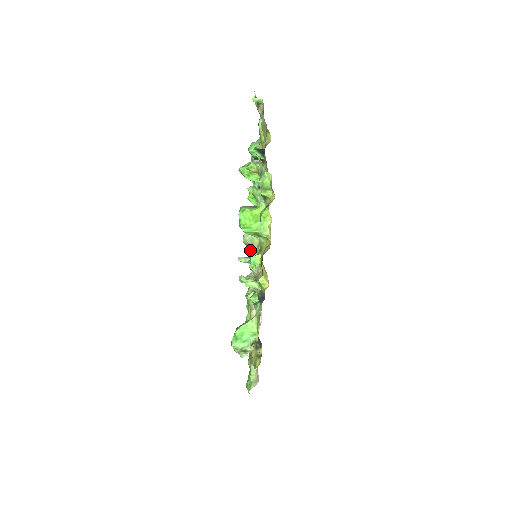
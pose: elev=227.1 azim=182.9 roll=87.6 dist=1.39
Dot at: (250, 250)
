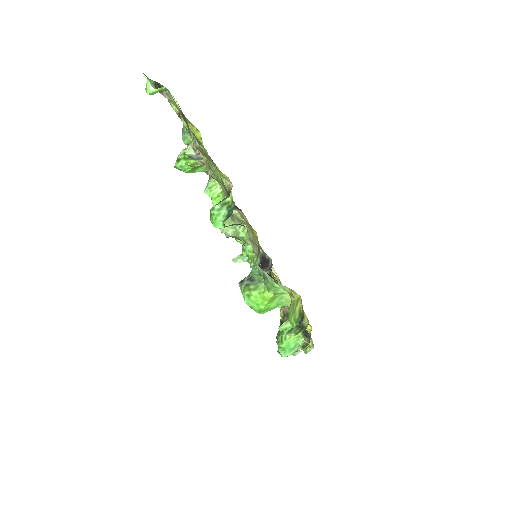
Dot at: (285, 338)
